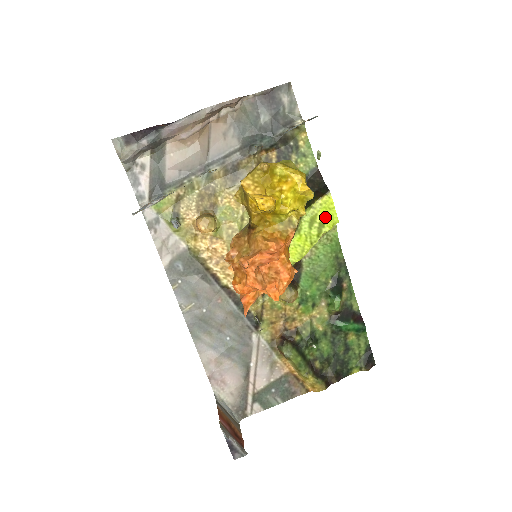
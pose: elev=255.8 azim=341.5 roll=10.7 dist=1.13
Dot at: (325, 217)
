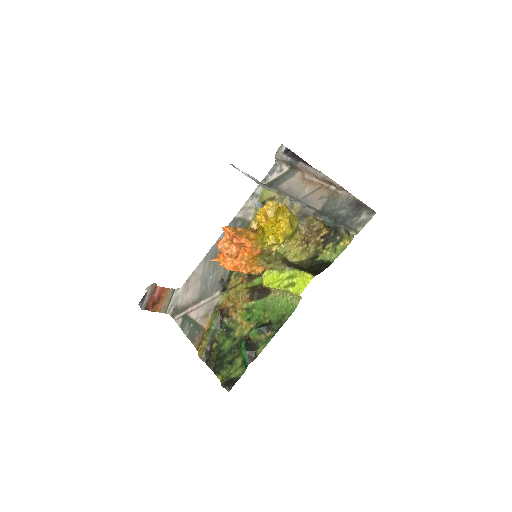
Dot at: (298, 284)
